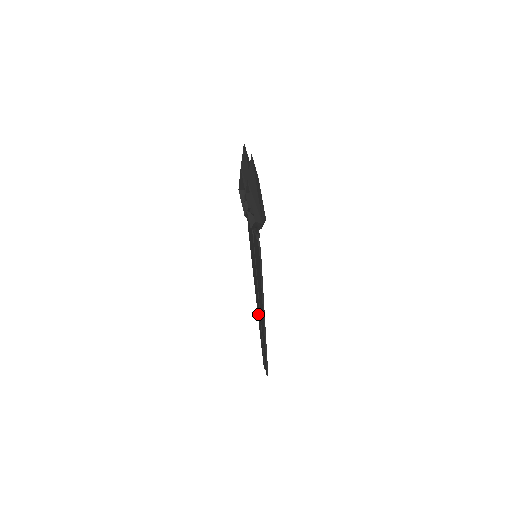
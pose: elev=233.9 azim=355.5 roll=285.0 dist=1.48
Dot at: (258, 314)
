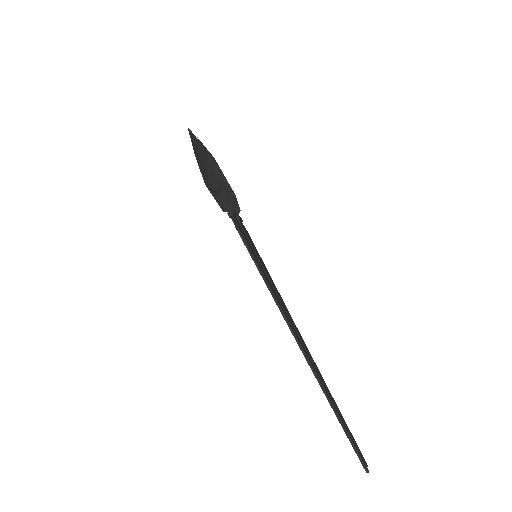
Dot at: occluded
